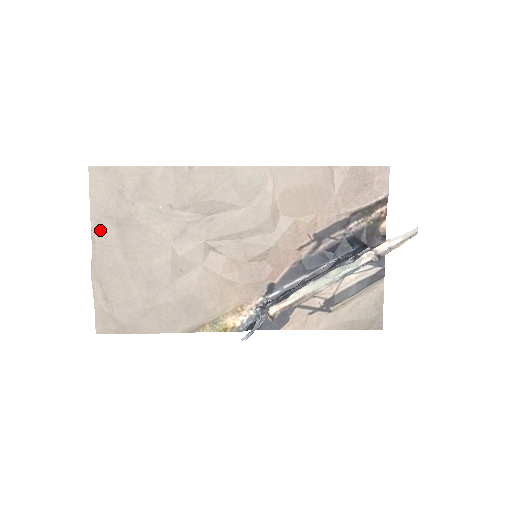
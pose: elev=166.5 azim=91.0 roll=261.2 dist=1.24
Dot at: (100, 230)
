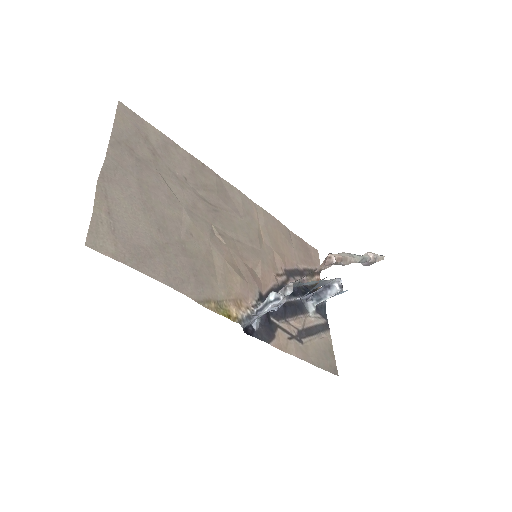
Dot at: (118, 150)
